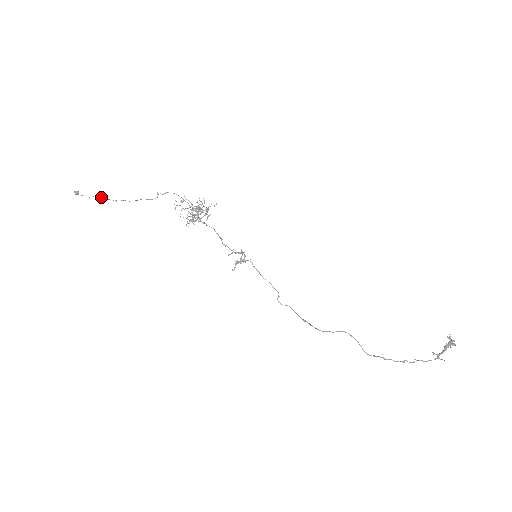
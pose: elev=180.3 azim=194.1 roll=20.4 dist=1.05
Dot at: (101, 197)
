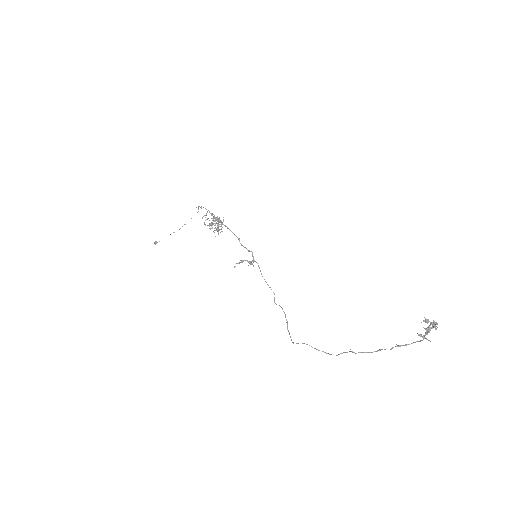
Dot at: (170, 234)
